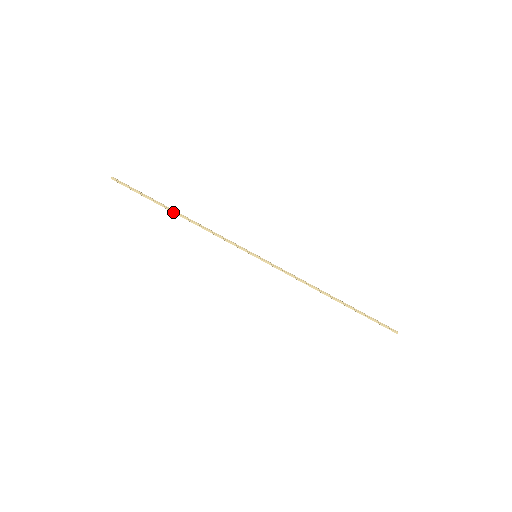
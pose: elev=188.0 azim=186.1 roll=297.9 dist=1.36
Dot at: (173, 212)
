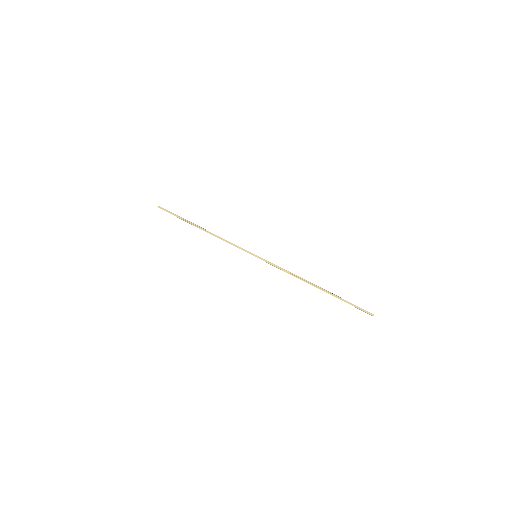
Dot at: (197, 227)
